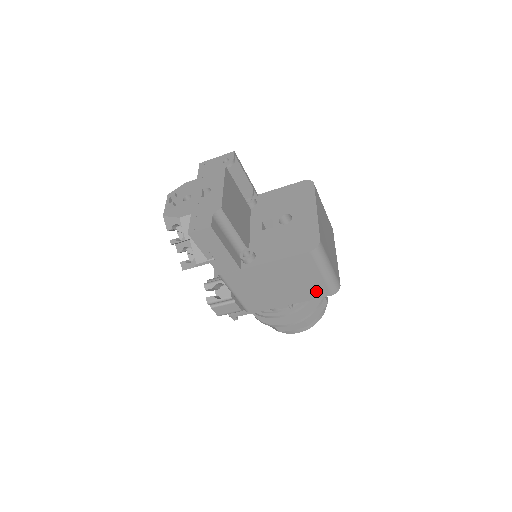
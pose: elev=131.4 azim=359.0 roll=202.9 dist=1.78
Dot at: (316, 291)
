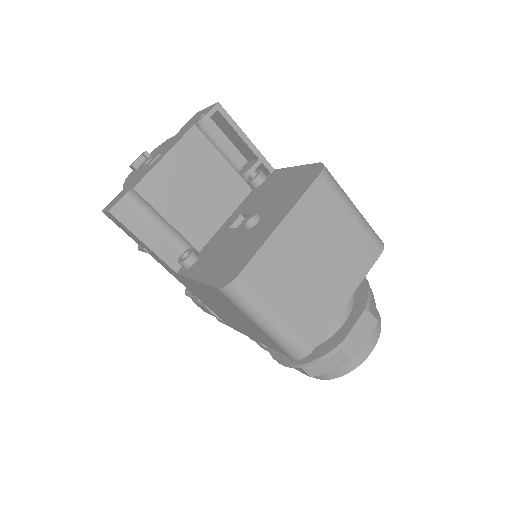
Dot at: (271, 343)
